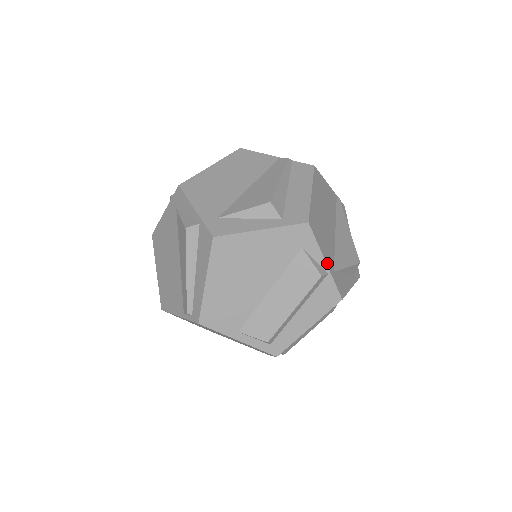
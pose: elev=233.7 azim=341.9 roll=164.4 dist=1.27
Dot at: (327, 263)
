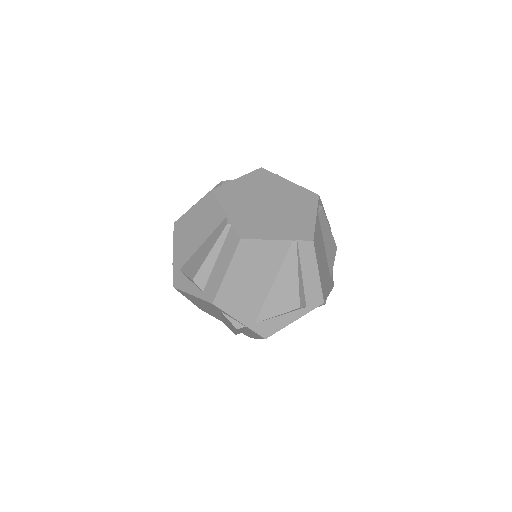
Dot at: (242, 321)
